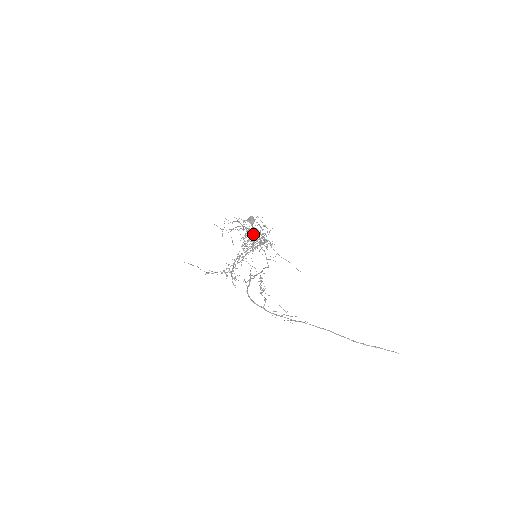
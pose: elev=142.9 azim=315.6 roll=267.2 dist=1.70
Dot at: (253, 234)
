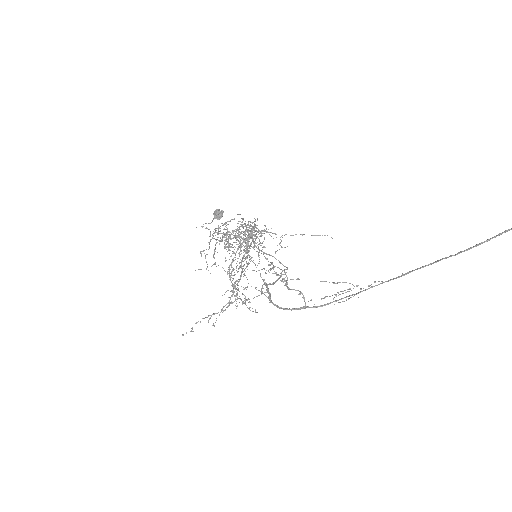
Dot at: occluded
